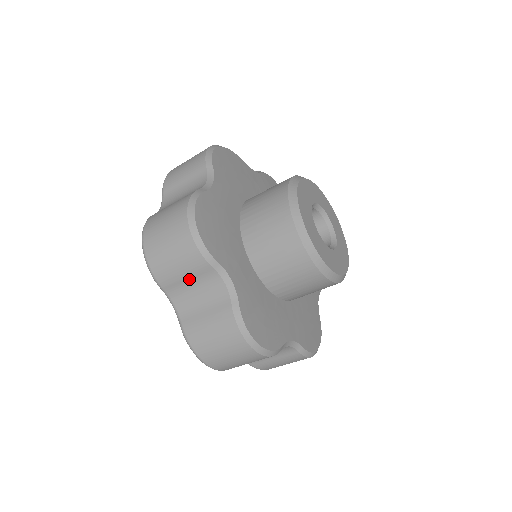
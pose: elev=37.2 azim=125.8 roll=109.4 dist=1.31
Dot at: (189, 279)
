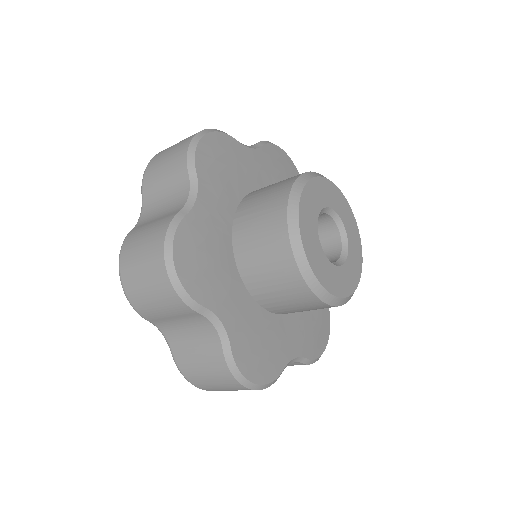
Dot at: occluded
